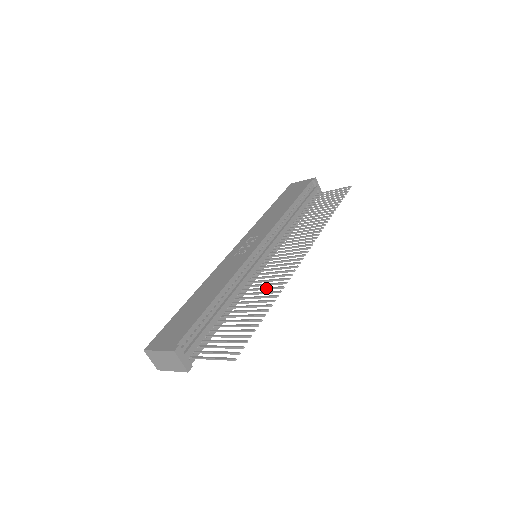
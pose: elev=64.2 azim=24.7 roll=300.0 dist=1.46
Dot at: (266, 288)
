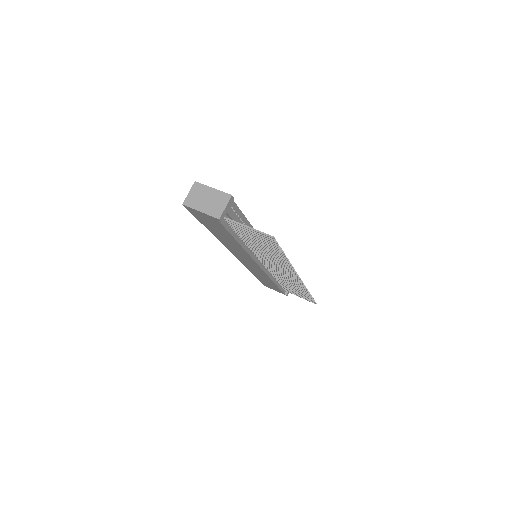
Dot at: occluded
